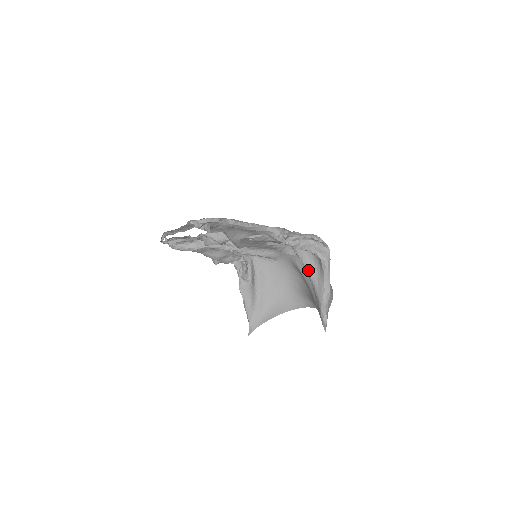
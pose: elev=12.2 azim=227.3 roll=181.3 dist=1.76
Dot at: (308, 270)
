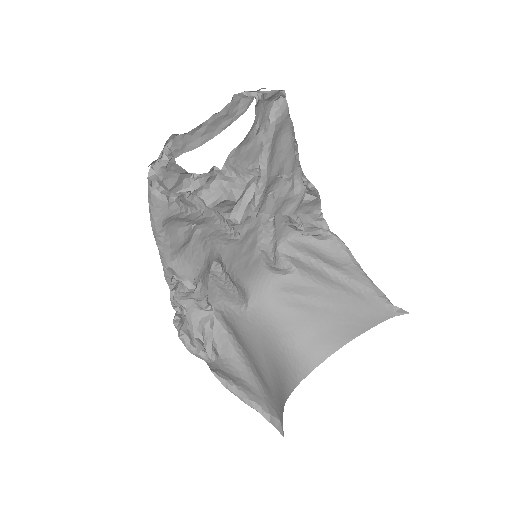
Dot at: (325, 262)
